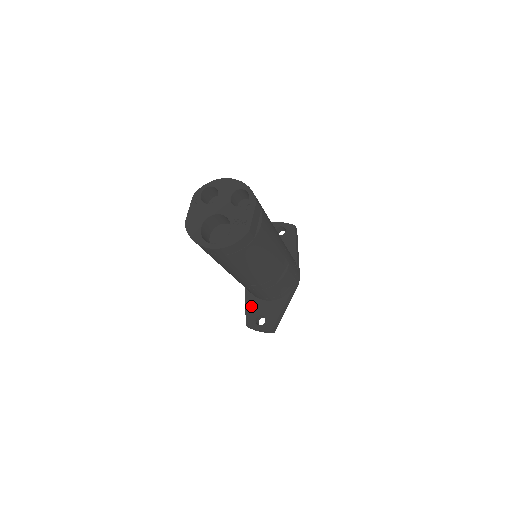
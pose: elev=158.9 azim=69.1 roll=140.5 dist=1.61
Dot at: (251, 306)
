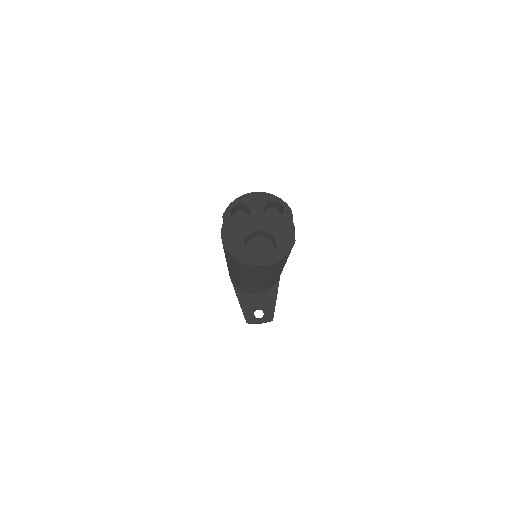
Dot at: (246, 303)
